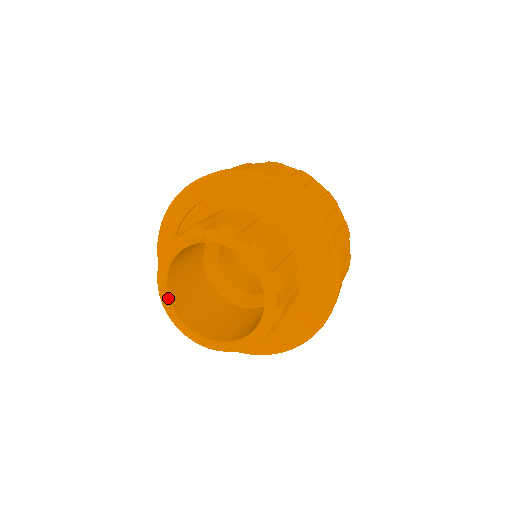
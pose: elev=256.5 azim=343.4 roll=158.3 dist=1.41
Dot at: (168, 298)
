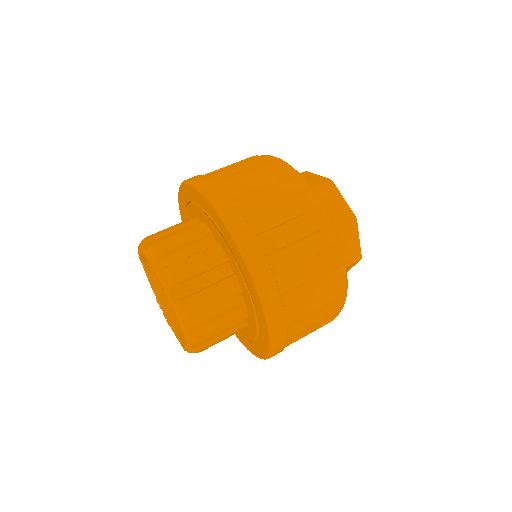
Dot at: (162, 309)
